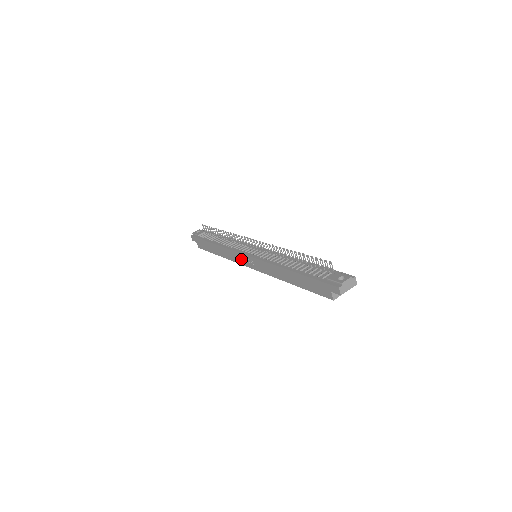
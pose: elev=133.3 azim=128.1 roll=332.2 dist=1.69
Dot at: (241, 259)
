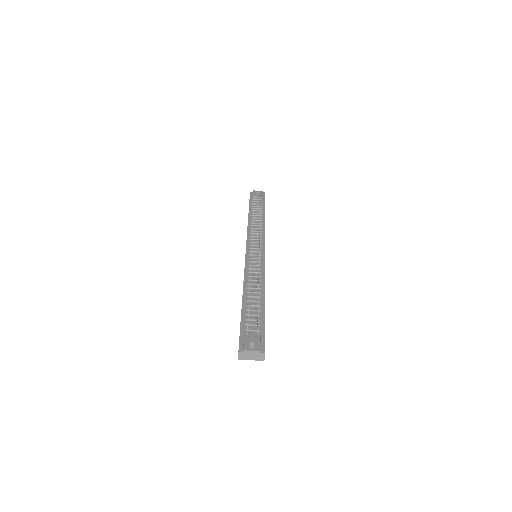
Dot at: occluded
